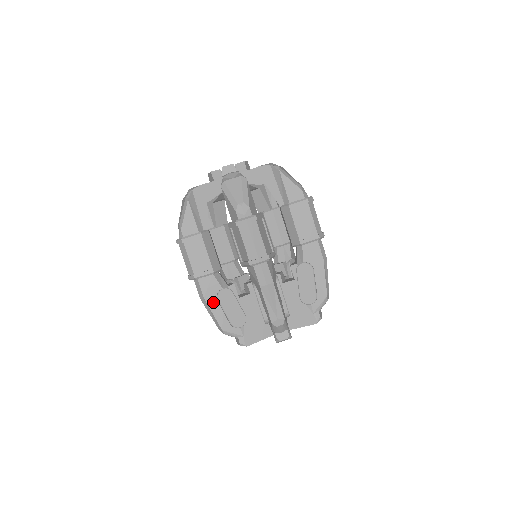
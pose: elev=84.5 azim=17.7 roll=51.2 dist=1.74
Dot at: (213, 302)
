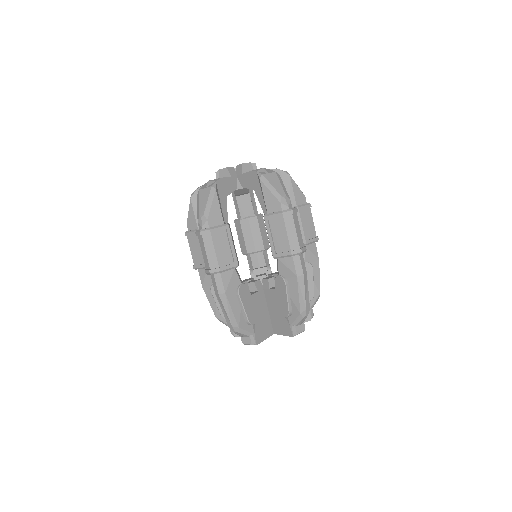
Dot at: (233, 298)
